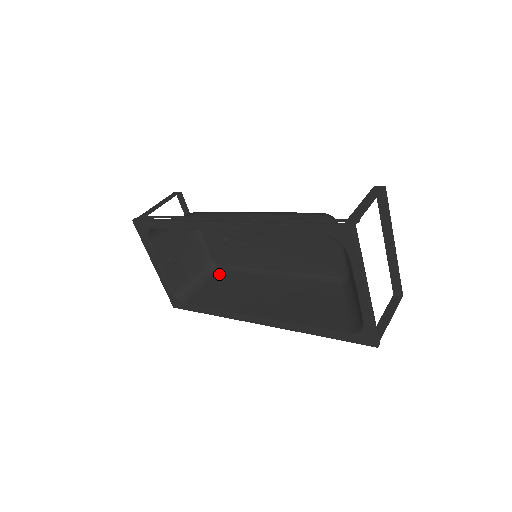
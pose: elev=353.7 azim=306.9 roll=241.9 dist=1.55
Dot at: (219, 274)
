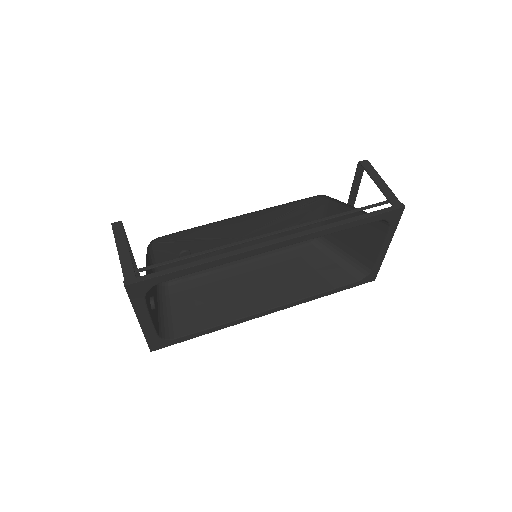
Dot at: (178, 290)
